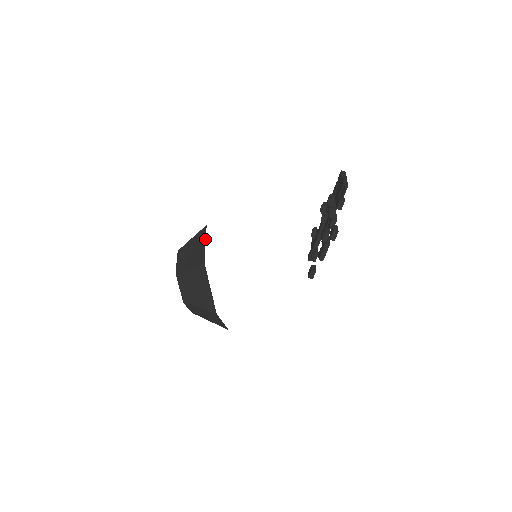
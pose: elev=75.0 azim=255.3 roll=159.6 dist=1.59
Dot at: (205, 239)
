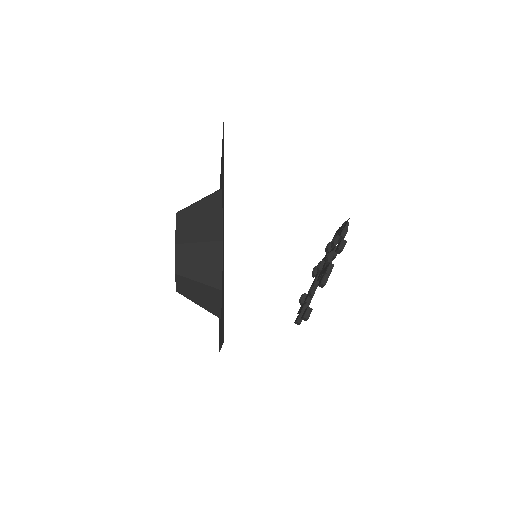
Dot at: (221, 188)
